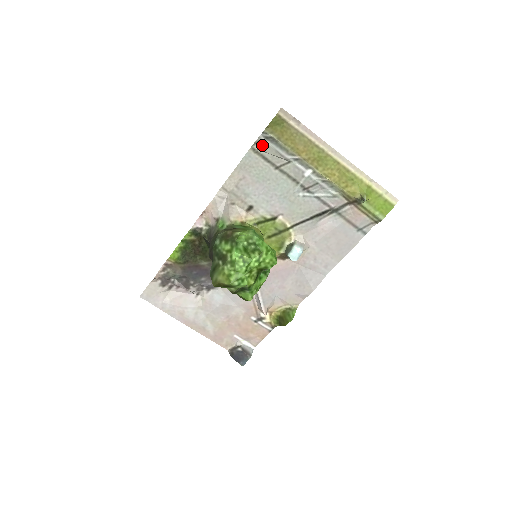
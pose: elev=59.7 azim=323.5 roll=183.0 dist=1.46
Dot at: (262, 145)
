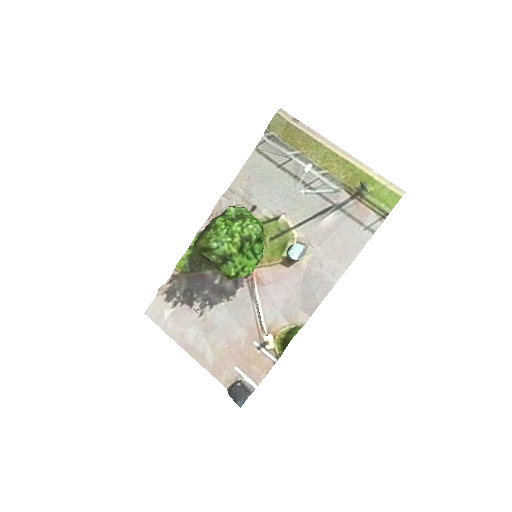
Dot at: (265, 145)
